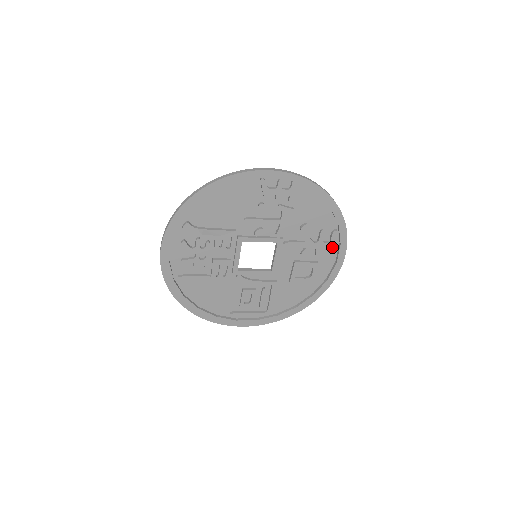
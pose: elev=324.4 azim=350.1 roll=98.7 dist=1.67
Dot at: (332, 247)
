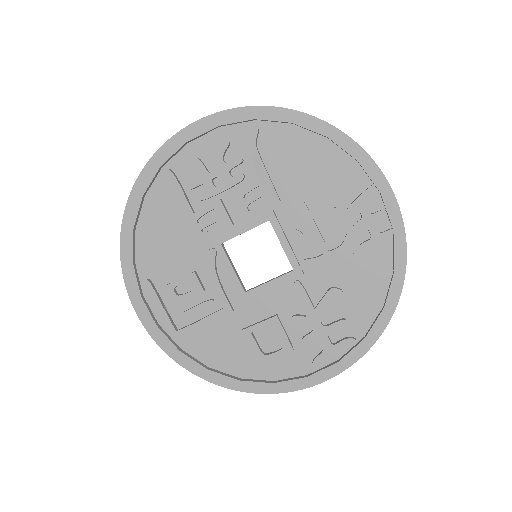
Dot at: (328, 352)
